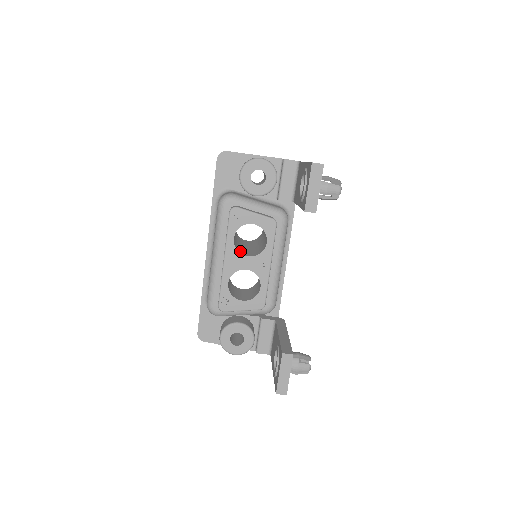
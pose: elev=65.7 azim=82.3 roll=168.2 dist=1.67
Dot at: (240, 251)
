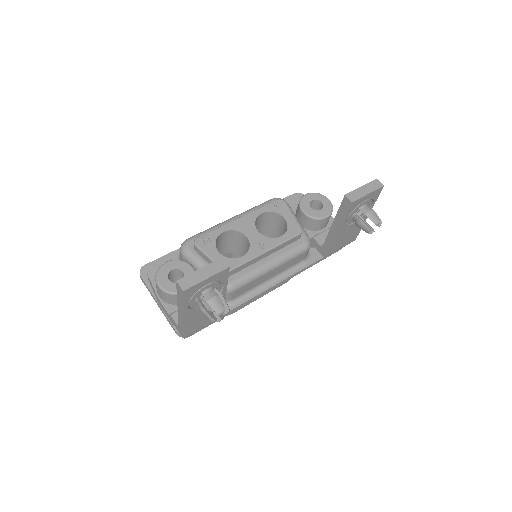
Dot at: occluded
